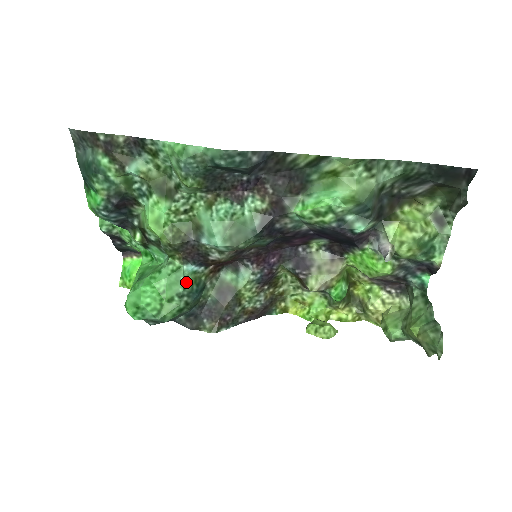
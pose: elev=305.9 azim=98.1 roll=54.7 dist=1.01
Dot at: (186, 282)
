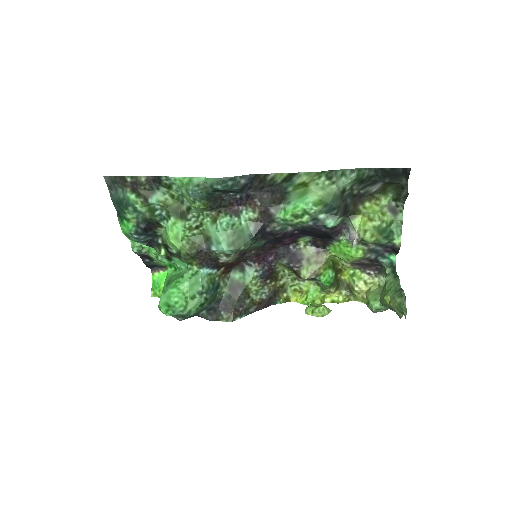
Dot at: (204, 282)
